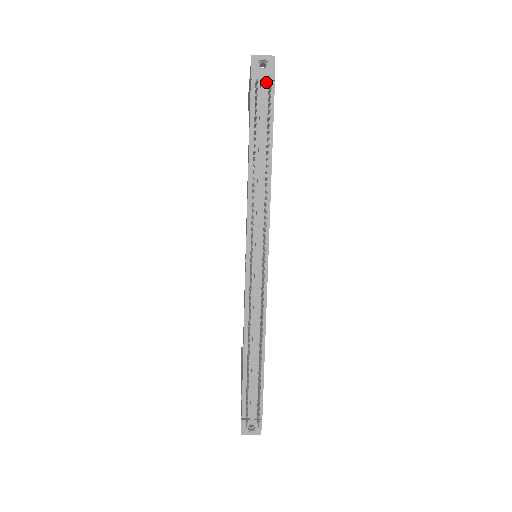
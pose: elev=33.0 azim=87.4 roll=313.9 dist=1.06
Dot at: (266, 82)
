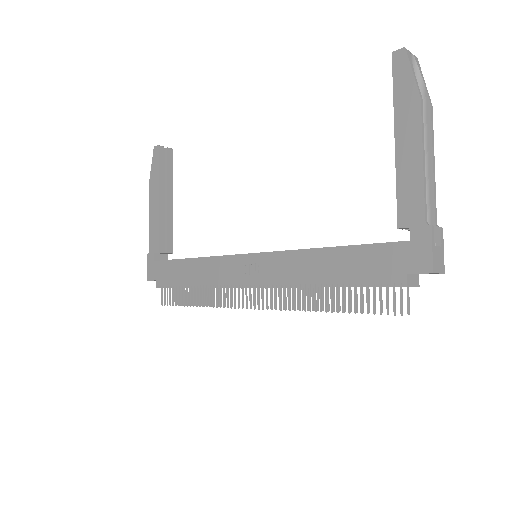
Dot at: (410, 283)
